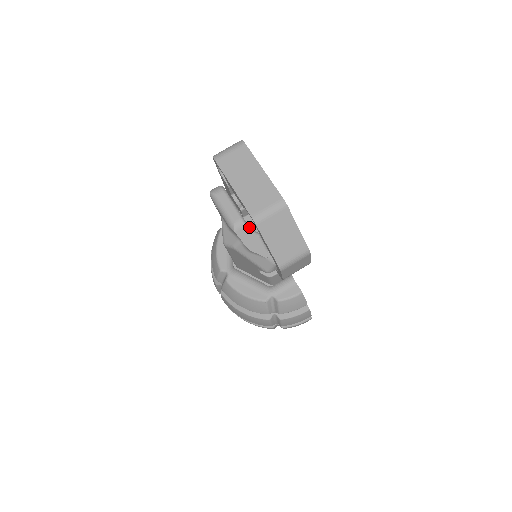
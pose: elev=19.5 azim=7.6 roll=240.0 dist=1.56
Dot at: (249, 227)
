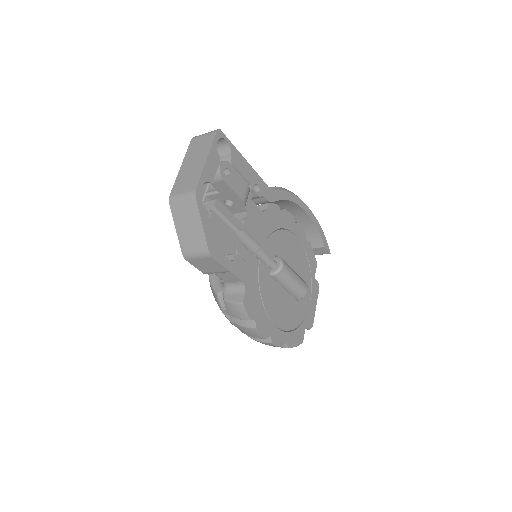
Dot at: occluded
